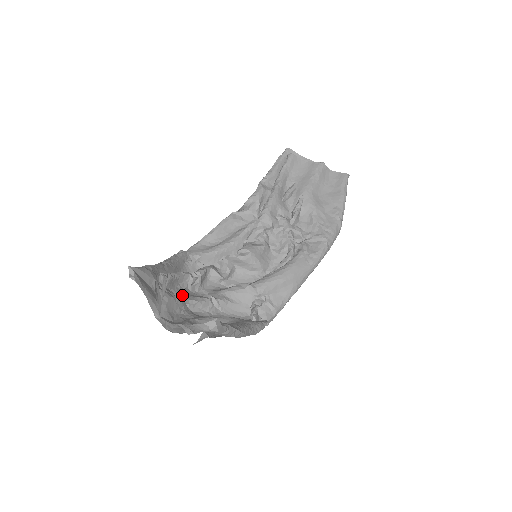
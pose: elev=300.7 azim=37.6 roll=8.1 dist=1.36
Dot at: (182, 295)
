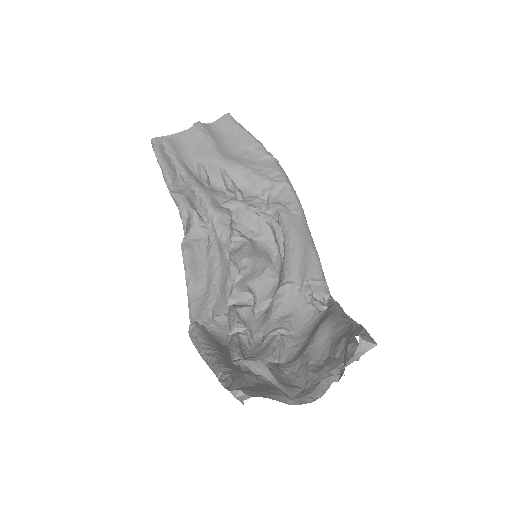
Dot at: (261, 359)
